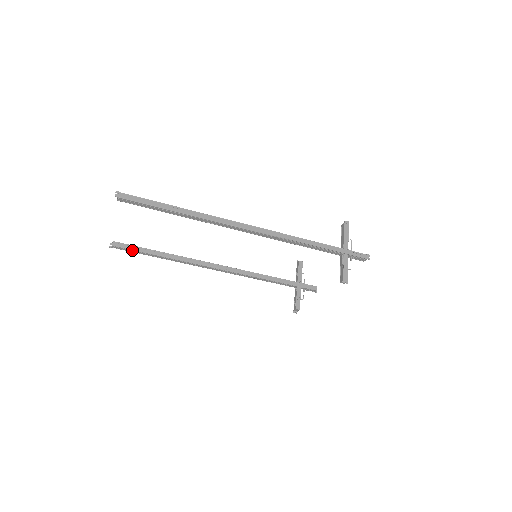
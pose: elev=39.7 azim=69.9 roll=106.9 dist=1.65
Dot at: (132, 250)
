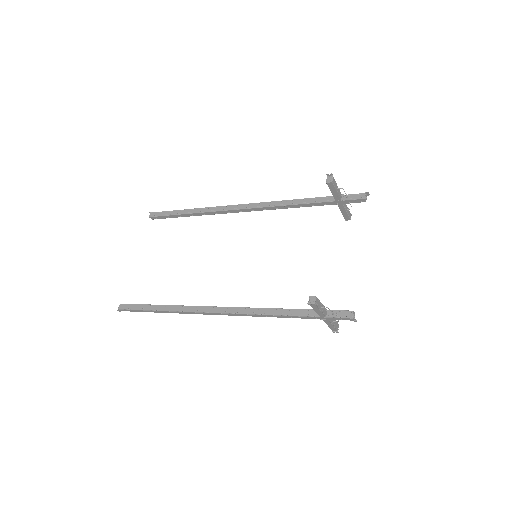
Dot at: (167, 217)
